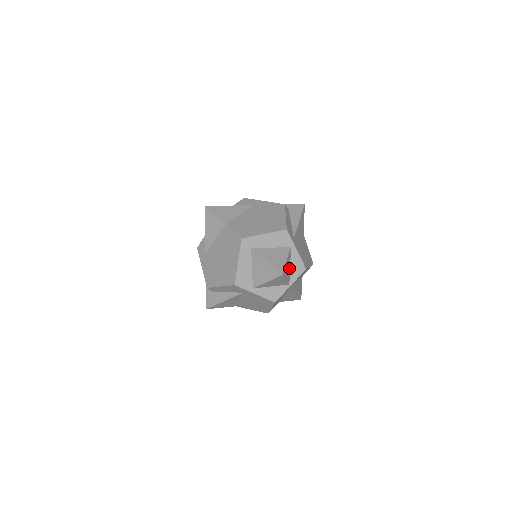
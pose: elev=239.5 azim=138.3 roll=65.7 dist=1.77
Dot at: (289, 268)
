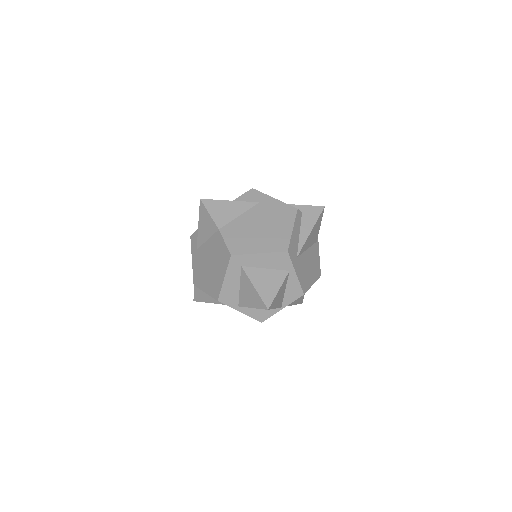
Dot at: (283, 292)
